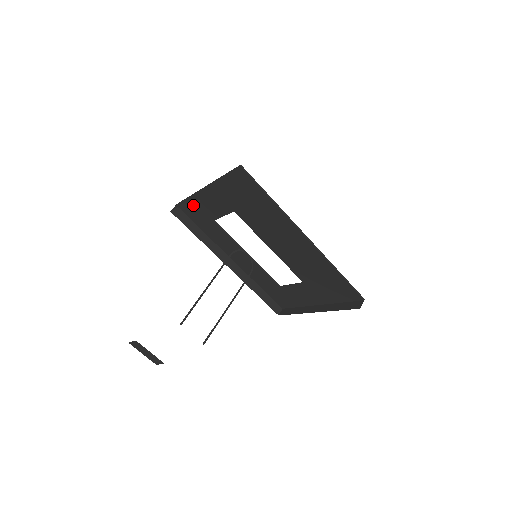
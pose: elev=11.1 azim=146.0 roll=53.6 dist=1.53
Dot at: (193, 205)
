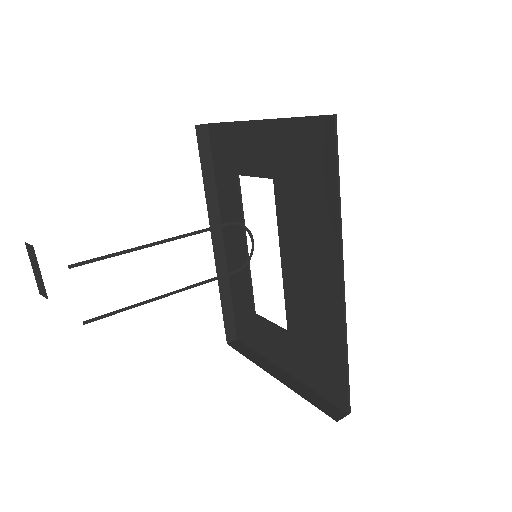
Dot at: (228, 137)
